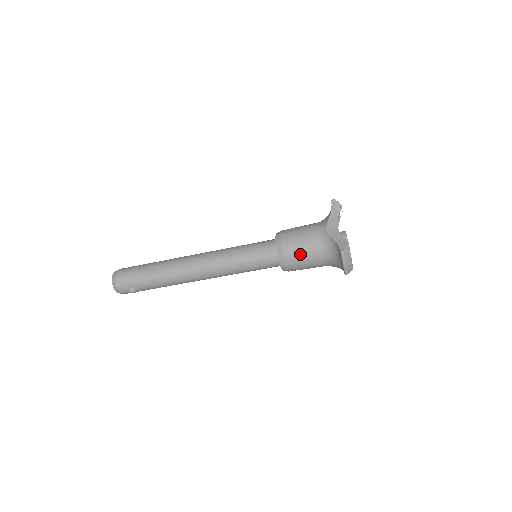
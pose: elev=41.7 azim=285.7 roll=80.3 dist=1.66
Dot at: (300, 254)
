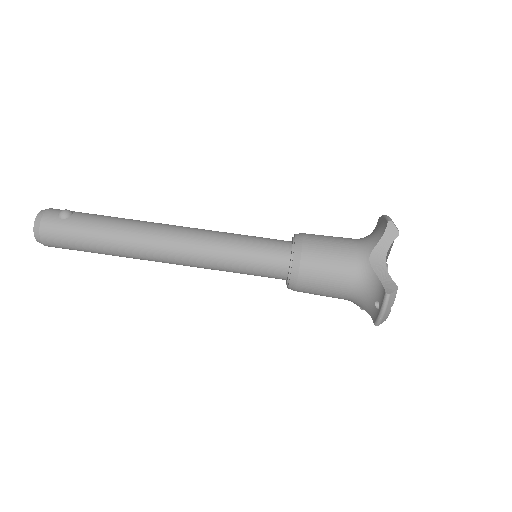
Dot at: occluded
